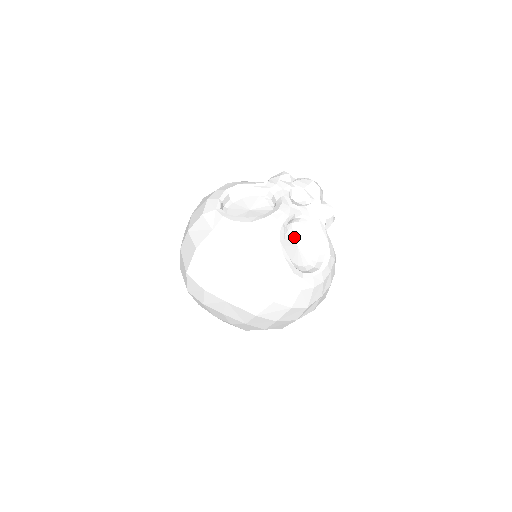
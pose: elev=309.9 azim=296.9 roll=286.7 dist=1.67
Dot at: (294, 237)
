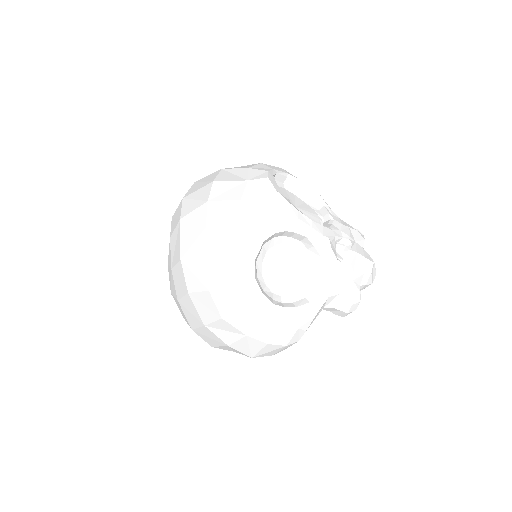
Dot at: (294, 260)
